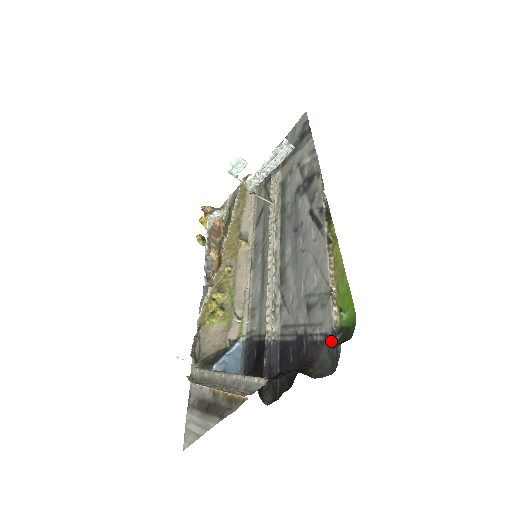
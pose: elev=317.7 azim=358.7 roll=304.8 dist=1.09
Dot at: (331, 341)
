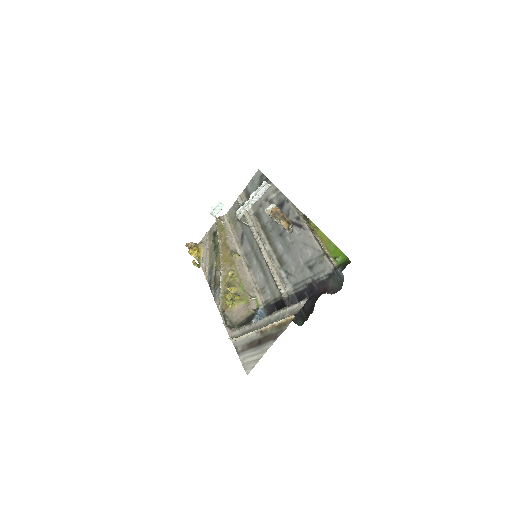
Dot at: (334, 275)
